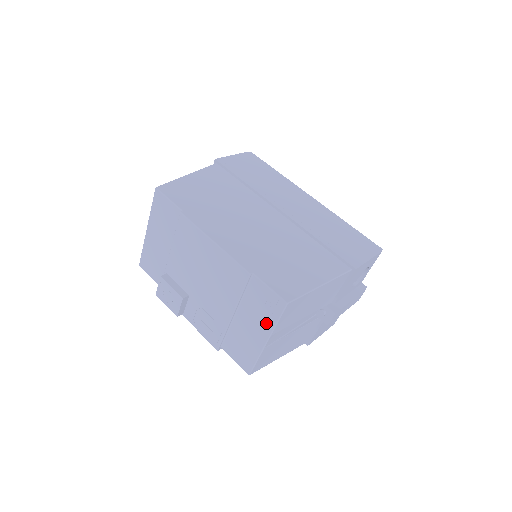
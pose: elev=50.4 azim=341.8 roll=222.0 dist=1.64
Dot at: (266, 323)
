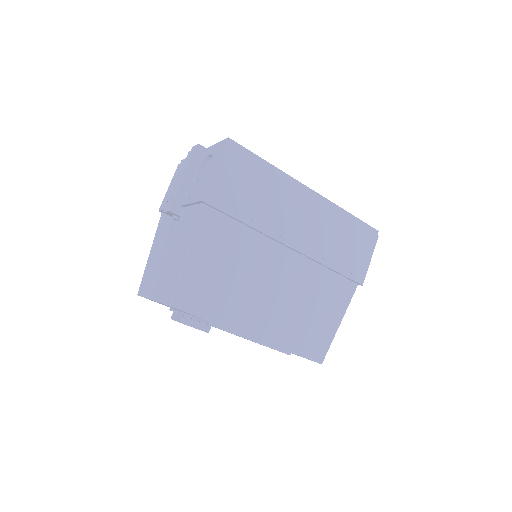
Dot at: occluded
